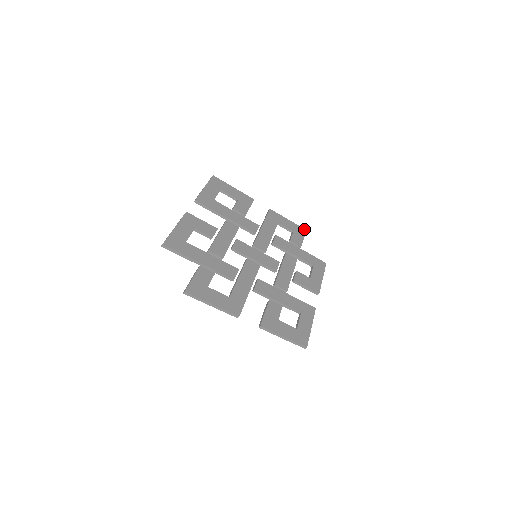
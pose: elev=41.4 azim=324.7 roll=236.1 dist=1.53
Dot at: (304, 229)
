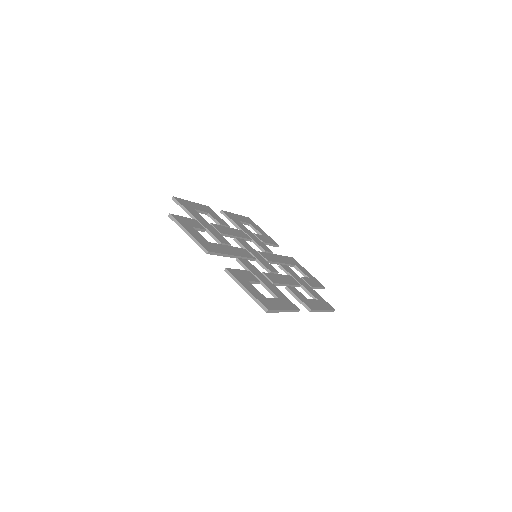
Dot at: (323, 286)
